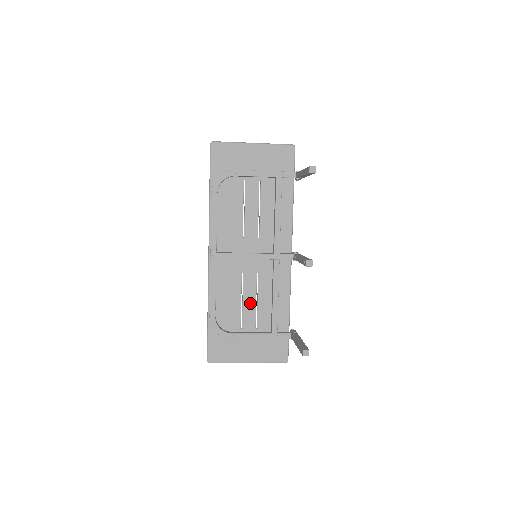
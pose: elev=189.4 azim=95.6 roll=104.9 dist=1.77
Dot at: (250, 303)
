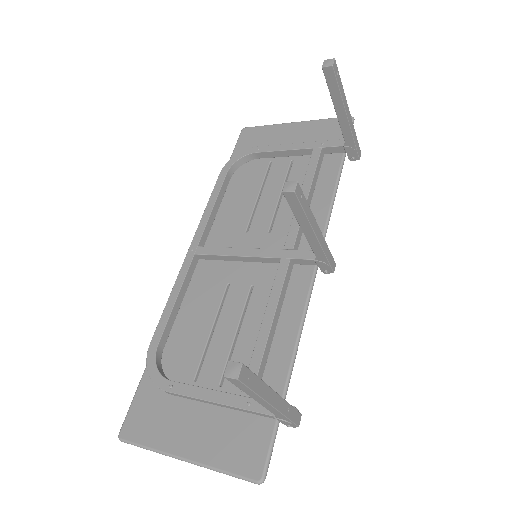
Dot at: (225, 335)
